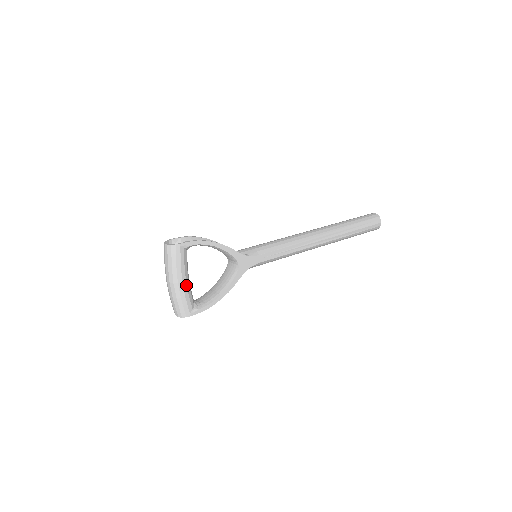
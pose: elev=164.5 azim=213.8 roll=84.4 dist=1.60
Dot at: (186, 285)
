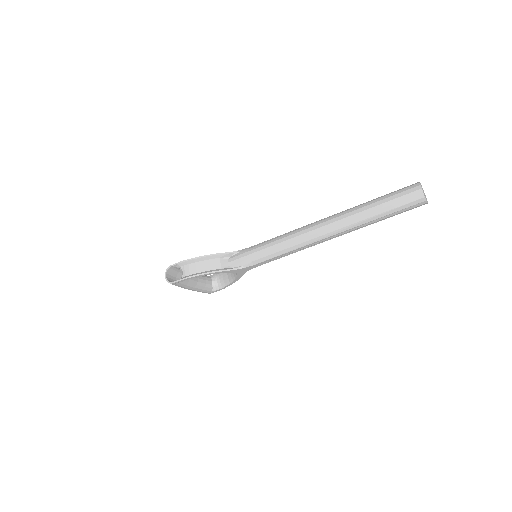
Dot at: (196, 288)
